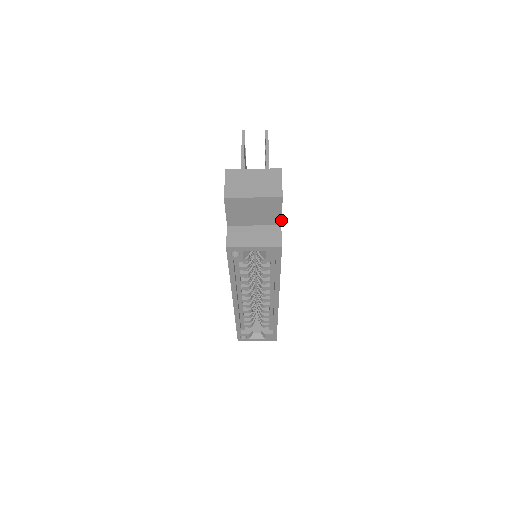
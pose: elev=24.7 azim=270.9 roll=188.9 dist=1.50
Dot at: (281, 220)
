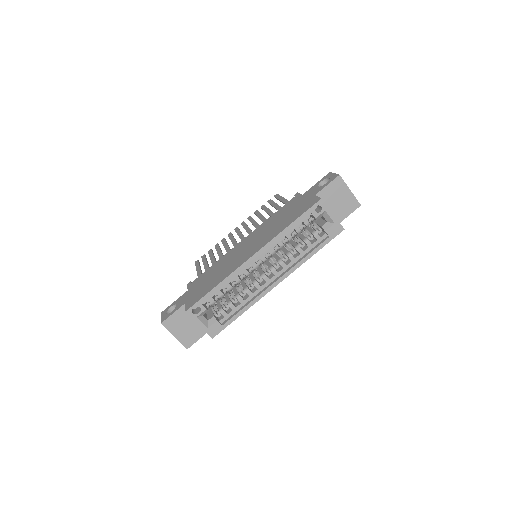
Dot at: occluded
